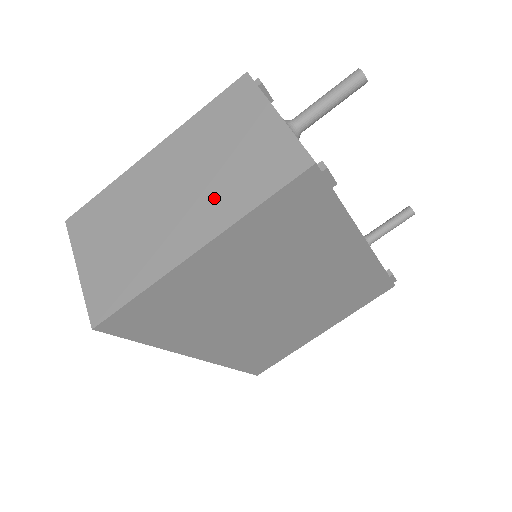
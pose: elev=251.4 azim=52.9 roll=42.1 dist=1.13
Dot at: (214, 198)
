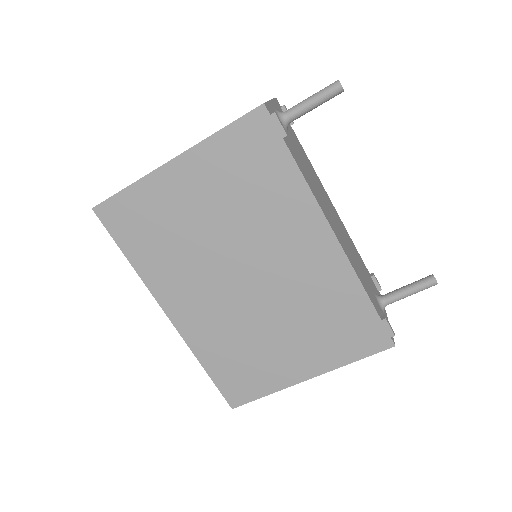
Dot at: occluded
